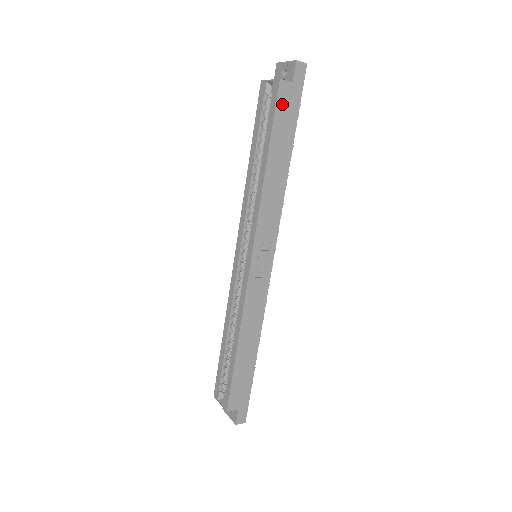
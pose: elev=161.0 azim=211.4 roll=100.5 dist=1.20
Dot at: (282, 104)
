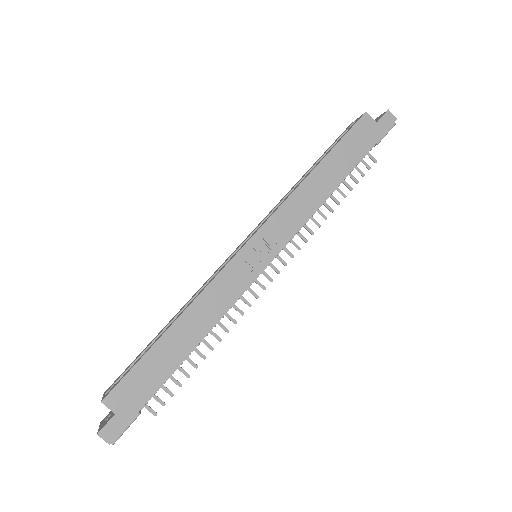
Dot at: (358, 131)
